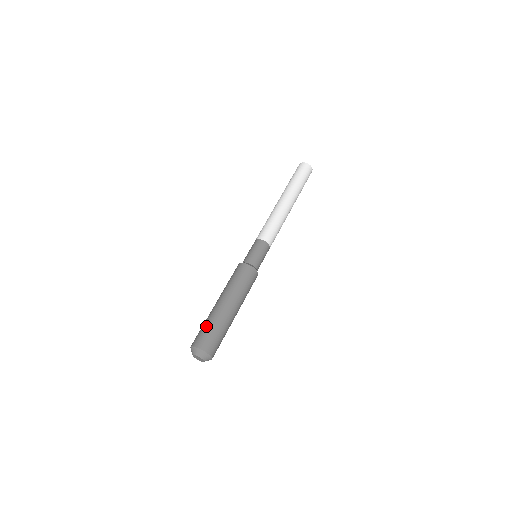
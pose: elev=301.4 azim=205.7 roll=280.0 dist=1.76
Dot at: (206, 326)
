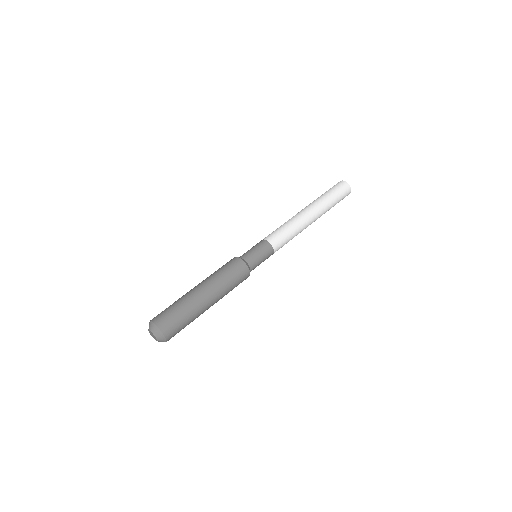
Dot at: (181, 313)
